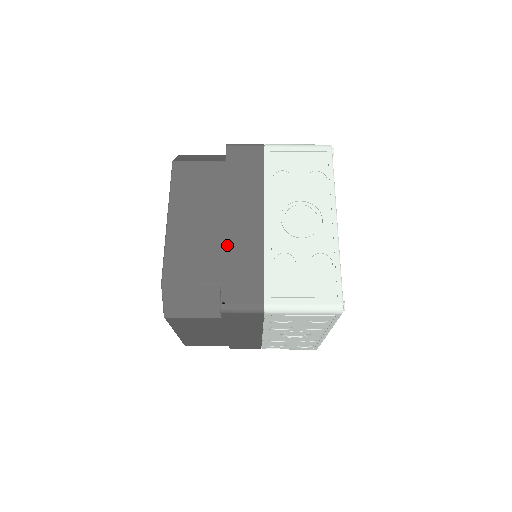
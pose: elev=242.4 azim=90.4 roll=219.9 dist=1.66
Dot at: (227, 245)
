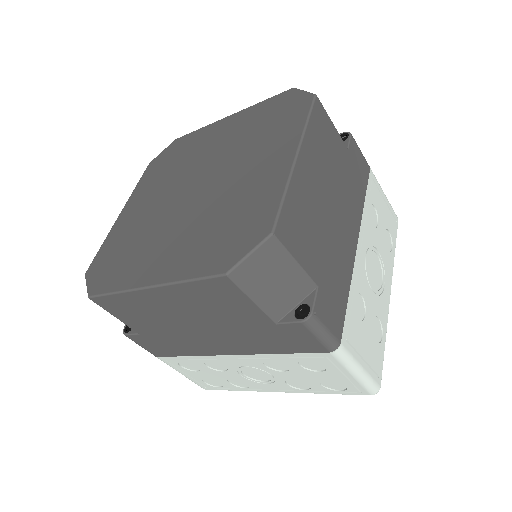
Dot at: (332, 243)
